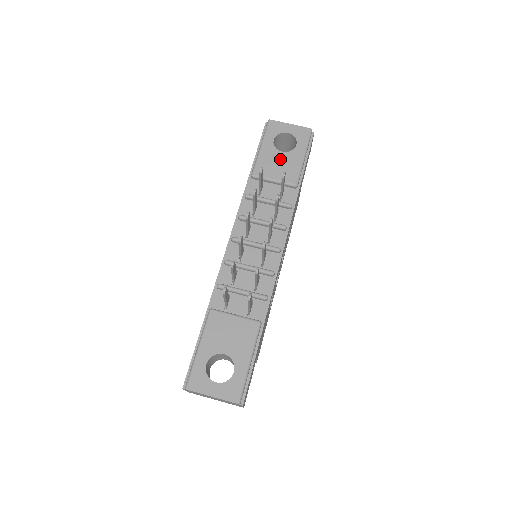
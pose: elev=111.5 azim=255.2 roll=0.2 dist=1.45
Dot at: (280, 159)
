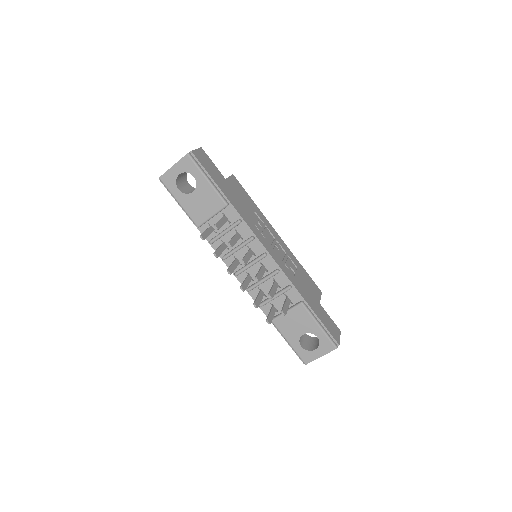
Dot at: (198, 199)
